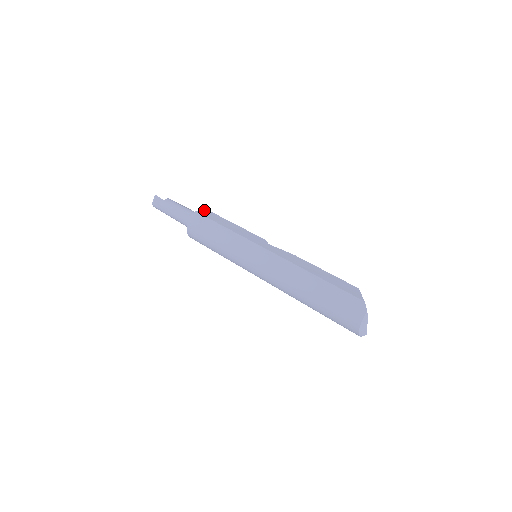
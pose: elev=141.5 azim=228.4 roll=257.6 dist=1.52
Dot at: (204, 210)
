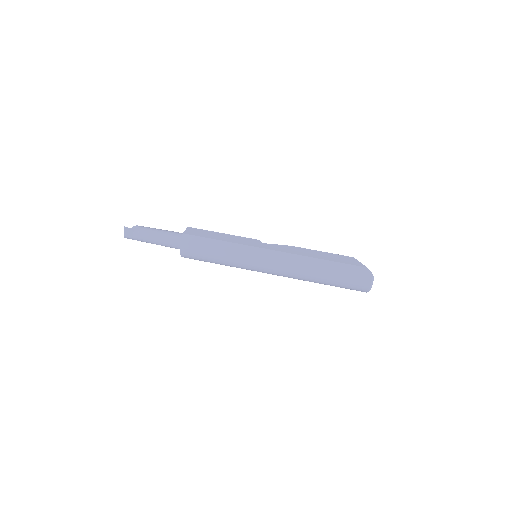
Dot at: (187, 229)
